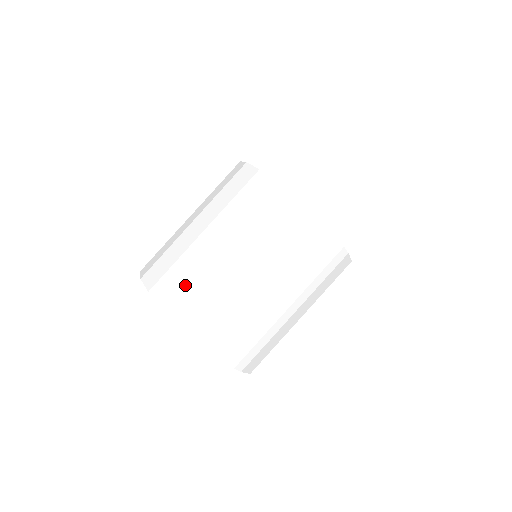
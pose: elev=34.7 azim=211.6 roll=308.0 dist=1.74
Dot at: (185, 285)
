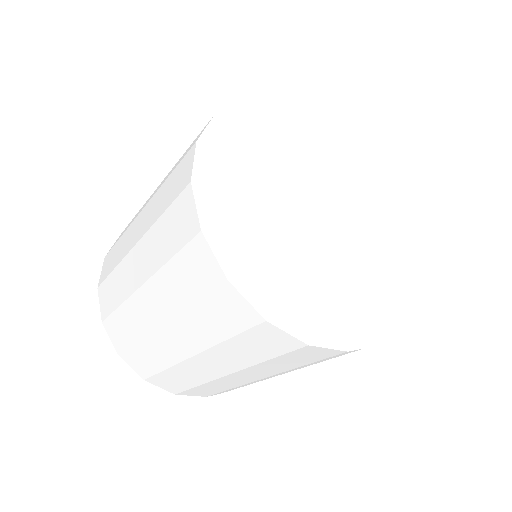
Dot at: (132, 345)
